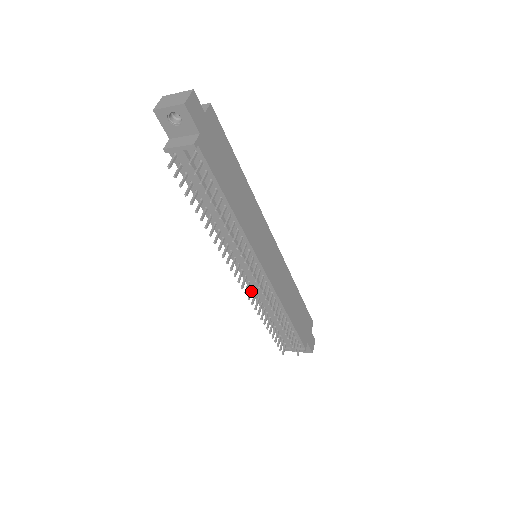
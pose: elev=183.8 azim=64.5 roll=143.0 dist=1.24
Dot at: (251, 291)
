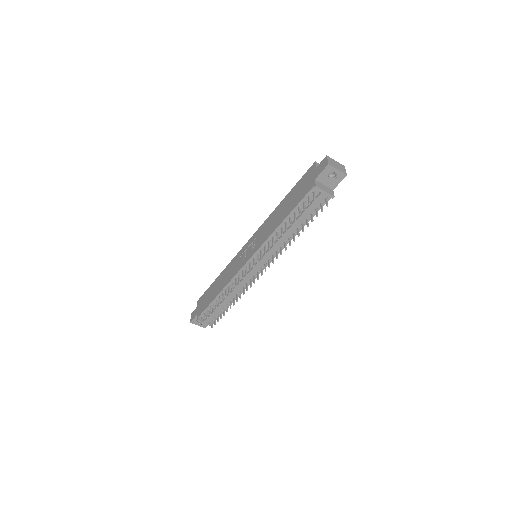
Dot at: occluded
